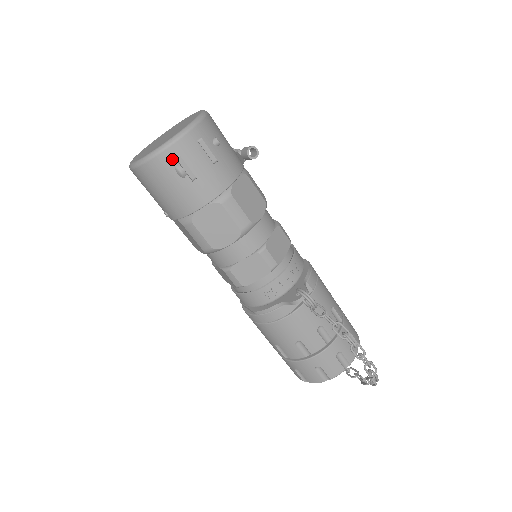
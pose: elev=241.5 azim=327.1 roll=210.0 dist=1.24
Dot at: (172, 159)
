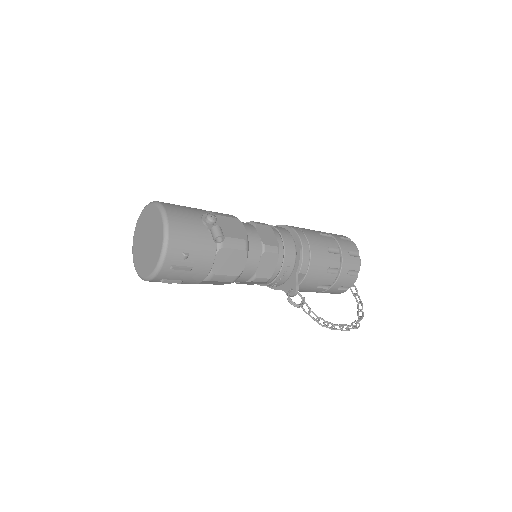
Dot at: (159, 281)
